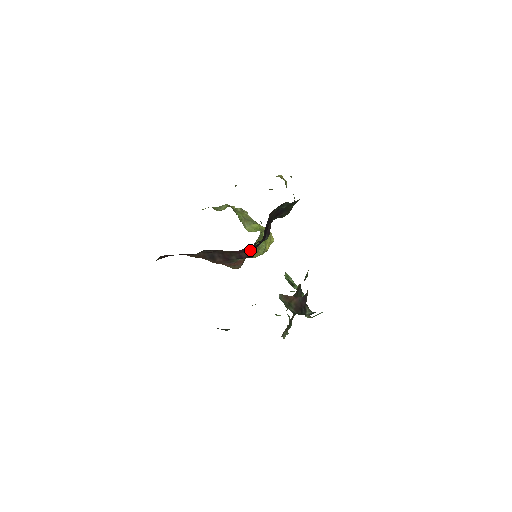
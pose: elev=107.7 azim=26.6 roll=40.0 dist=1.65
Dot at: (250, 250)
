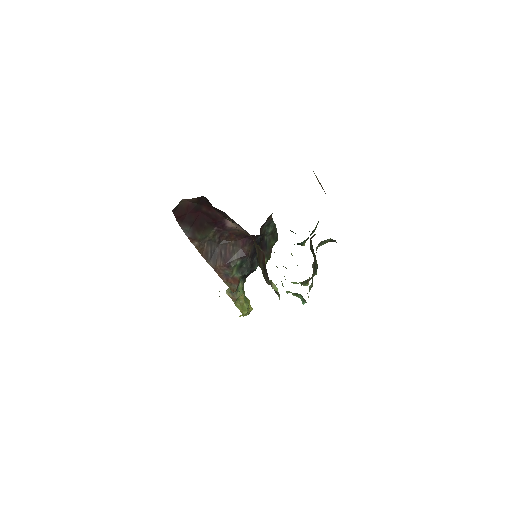
Dot at: (250, 248)
